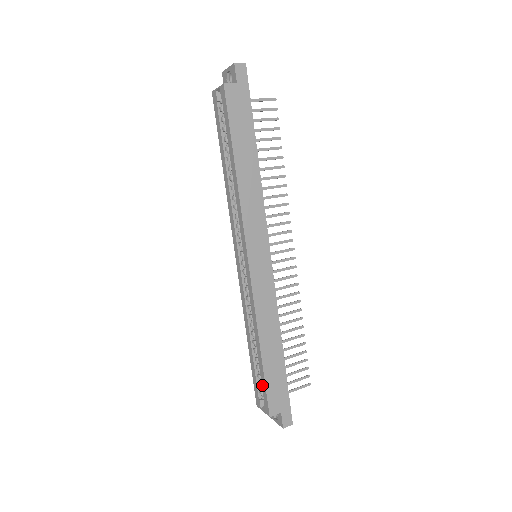
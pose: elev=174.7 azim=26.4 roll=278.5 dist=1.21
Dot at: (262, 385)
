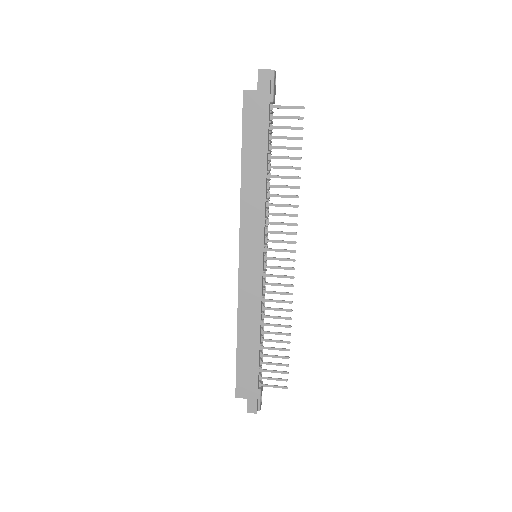
Dot at: occluded
